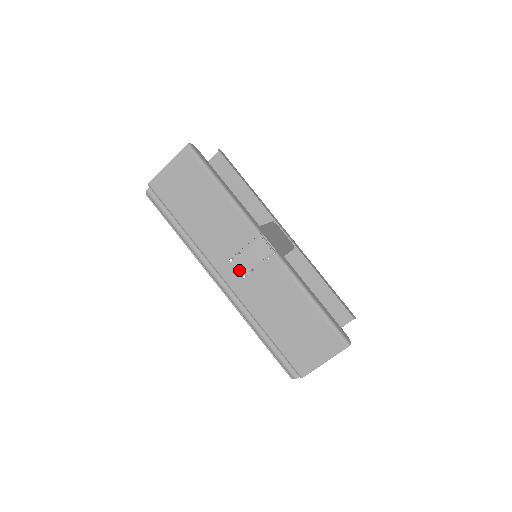
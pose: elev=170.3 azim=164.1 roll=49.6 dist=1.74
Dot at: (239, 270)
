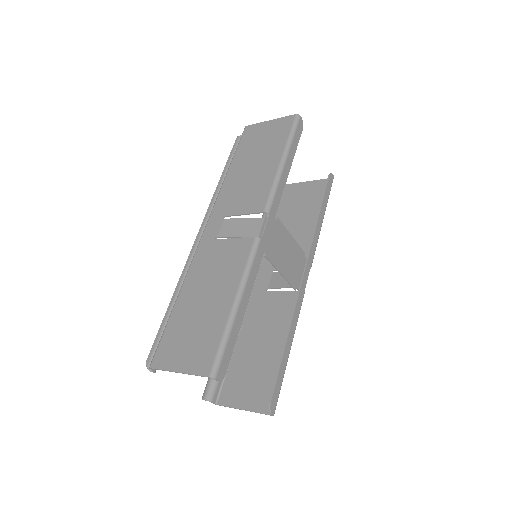
Dot at: (221, 230)
